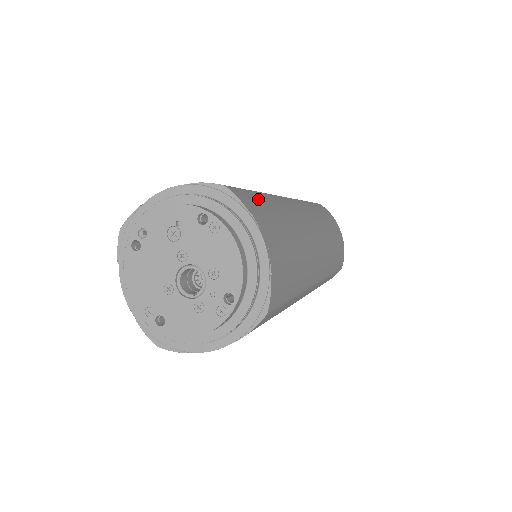
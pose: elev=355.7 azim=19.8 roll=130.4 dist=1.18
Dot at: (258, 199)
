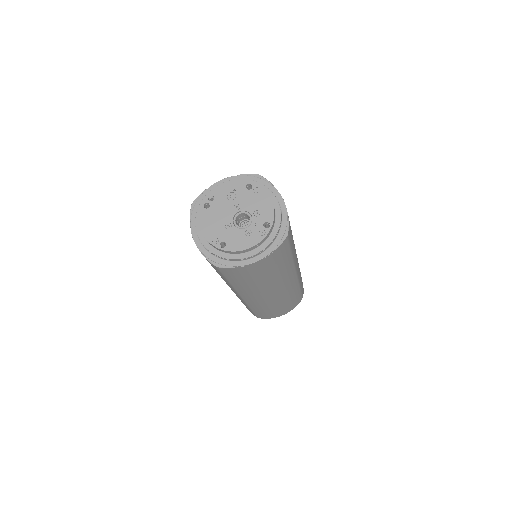
Dot at: occluded
